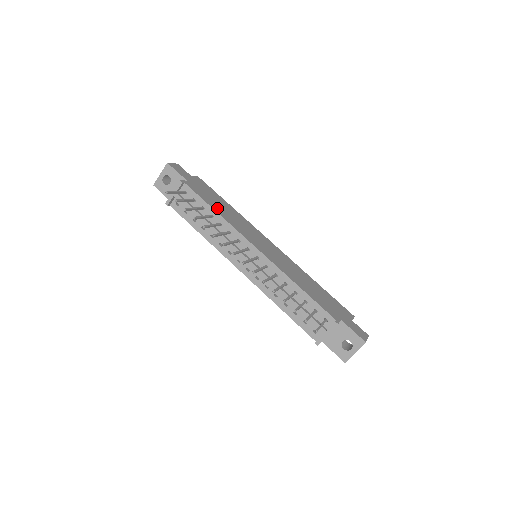
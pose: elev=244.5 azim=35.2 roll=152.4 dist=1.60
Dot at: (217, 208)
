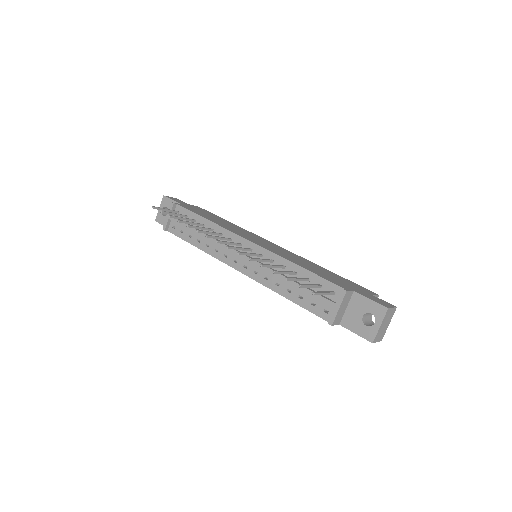
Dot at: (210, 219)
